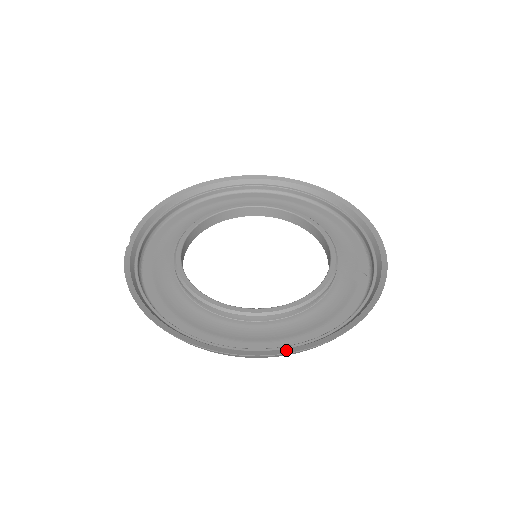
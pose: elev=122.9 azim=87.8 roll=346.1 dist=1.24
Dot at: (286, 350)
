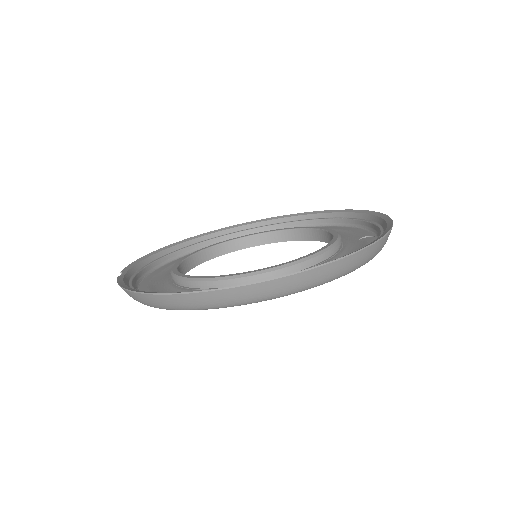
Dot at: occluded
